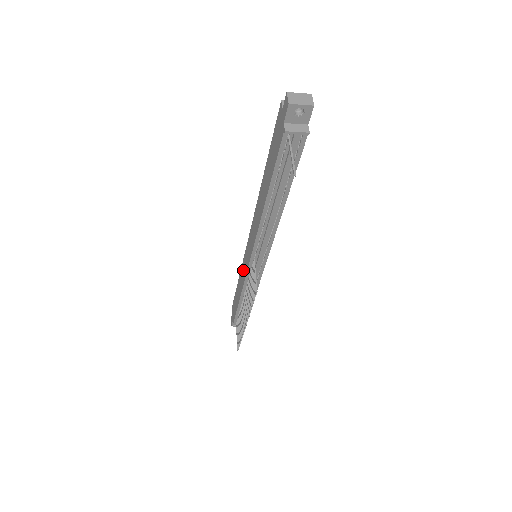
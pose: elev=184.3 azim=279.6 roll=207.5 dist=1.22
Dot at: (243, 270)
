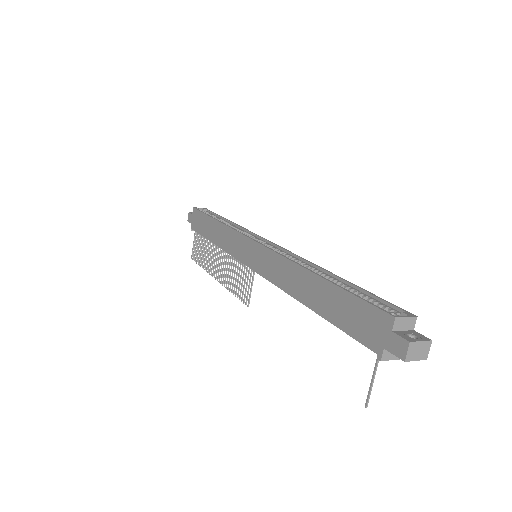
Dot at: (232, 241)
